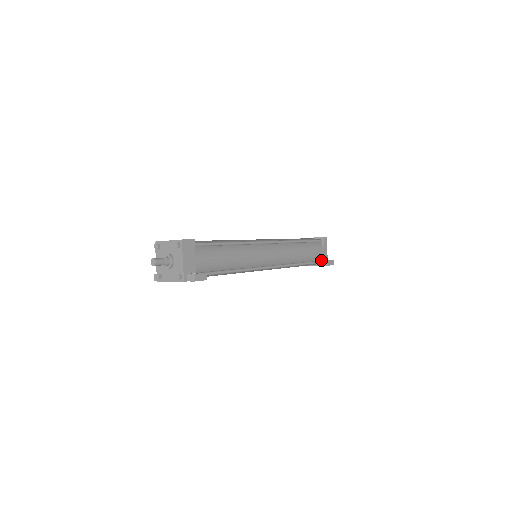
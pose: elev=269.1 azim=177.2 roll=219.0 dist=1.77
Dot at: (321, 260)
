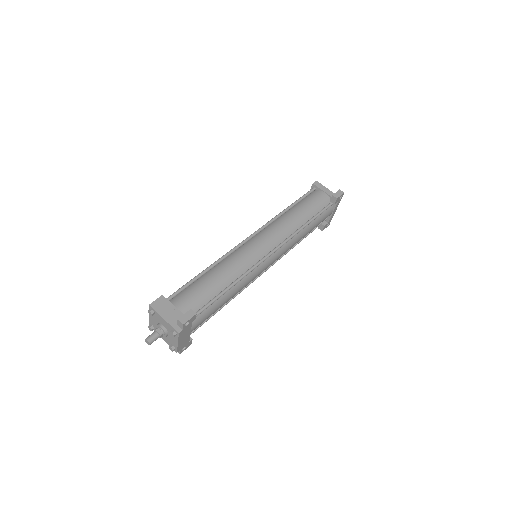
Dot at: occluded
